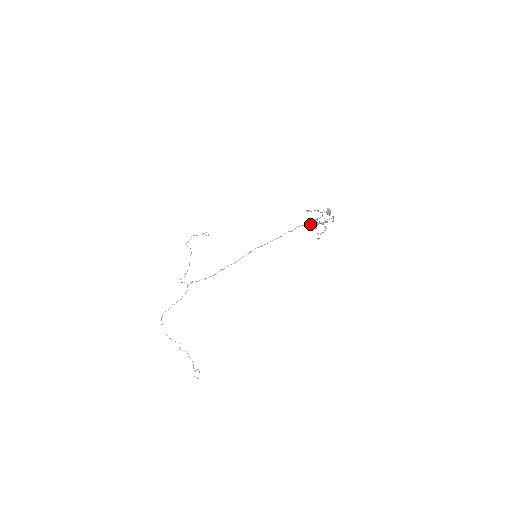
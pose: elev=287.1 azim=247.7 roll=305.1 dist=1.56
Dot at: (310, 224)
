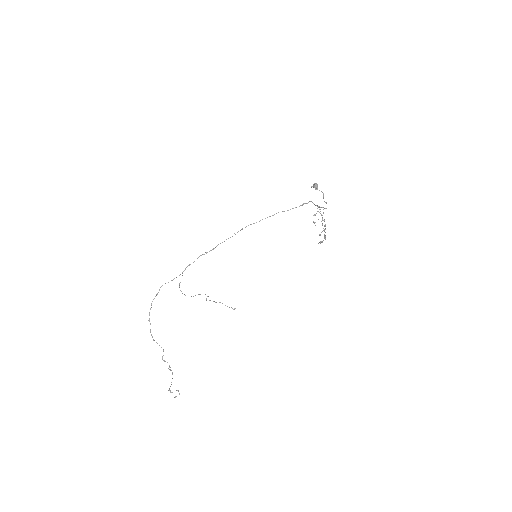
Dot at: occluded
